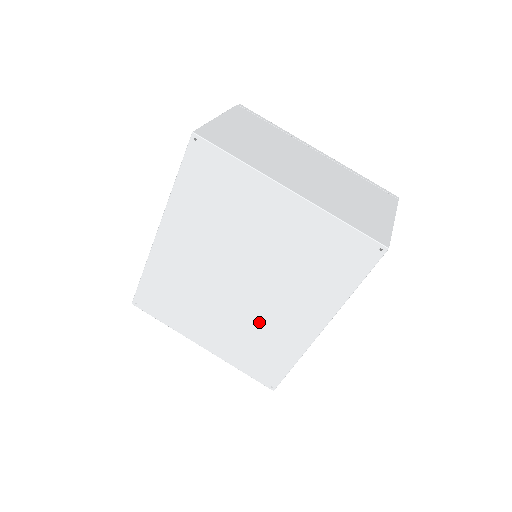
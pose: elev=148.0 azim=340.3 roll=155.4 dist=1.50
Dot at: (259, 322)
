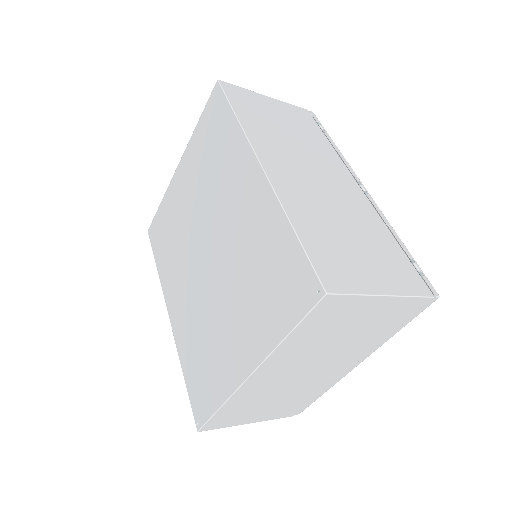
Dot at: (240, 252)
